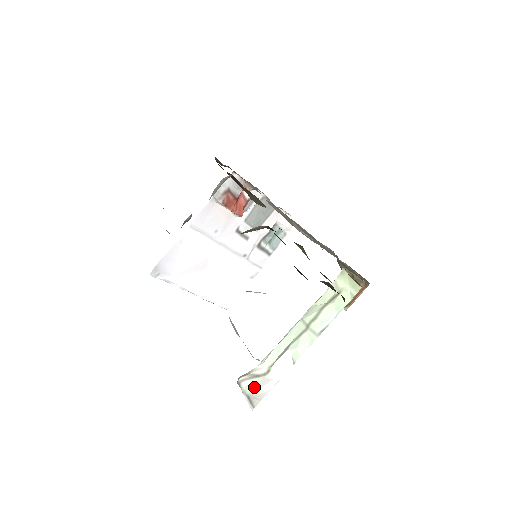
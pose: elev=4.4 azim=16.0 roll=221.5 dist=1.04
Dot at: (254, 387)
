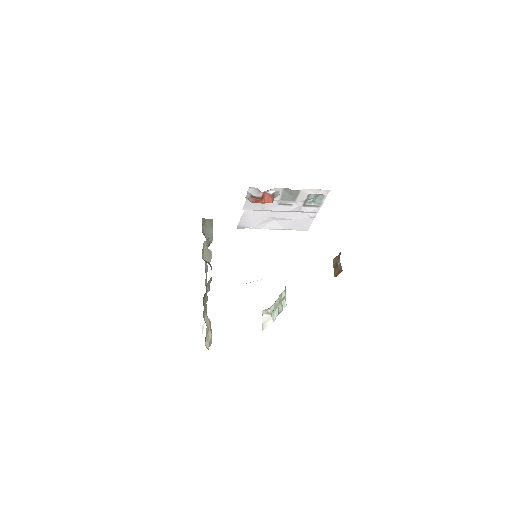
Dot at: (265, 320)
